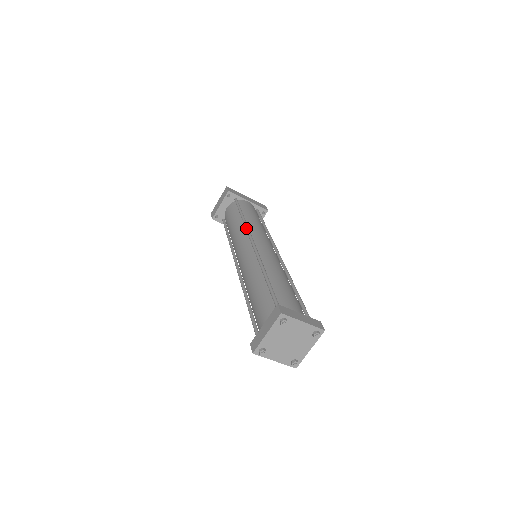
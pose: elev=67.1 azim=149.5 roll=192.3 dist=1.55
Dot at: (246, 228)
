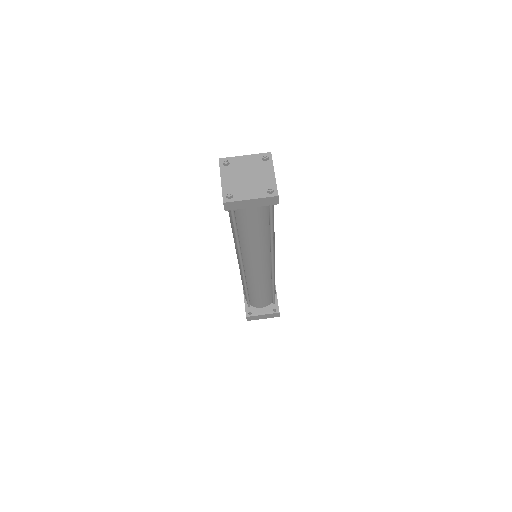
Dot at: occluded
